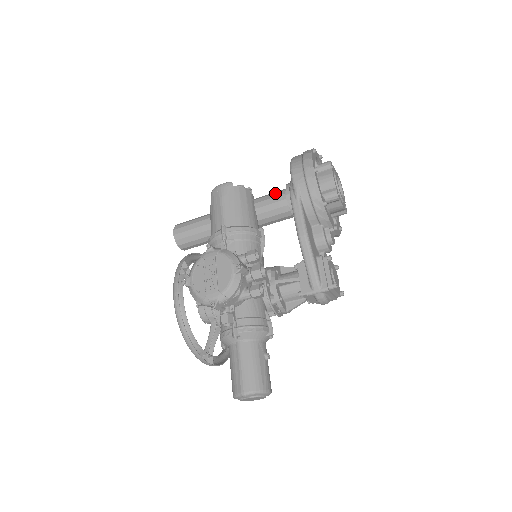
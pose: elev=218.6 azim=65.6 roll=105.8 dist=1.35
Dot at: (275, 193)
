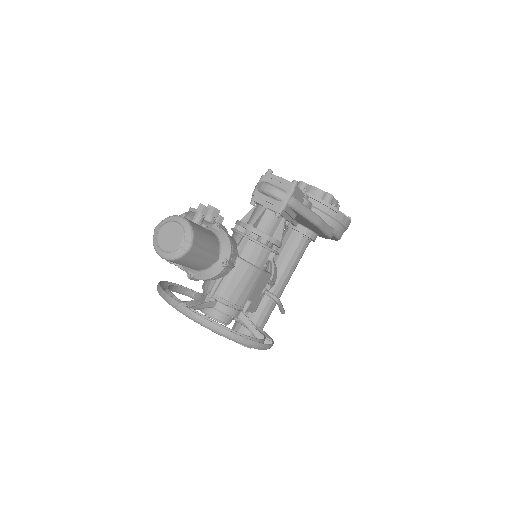
Dot at: occluded
